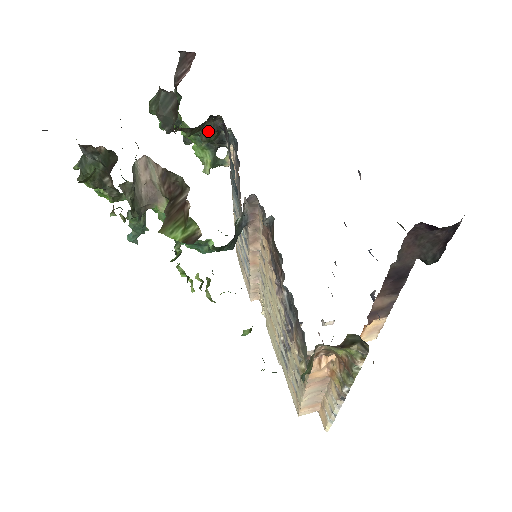
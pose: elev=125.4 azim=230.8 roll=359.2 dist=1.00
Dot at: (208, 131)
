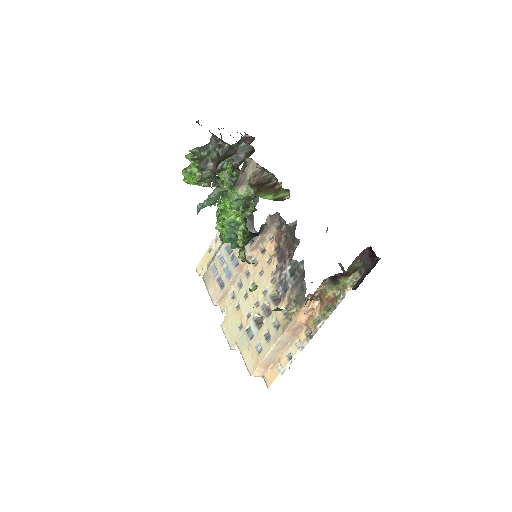
Dot at: occluded
